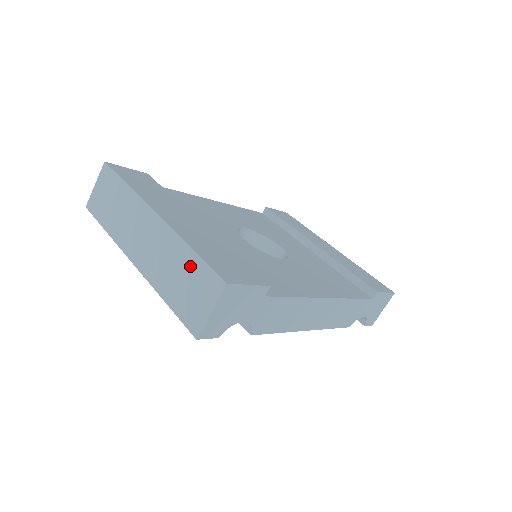
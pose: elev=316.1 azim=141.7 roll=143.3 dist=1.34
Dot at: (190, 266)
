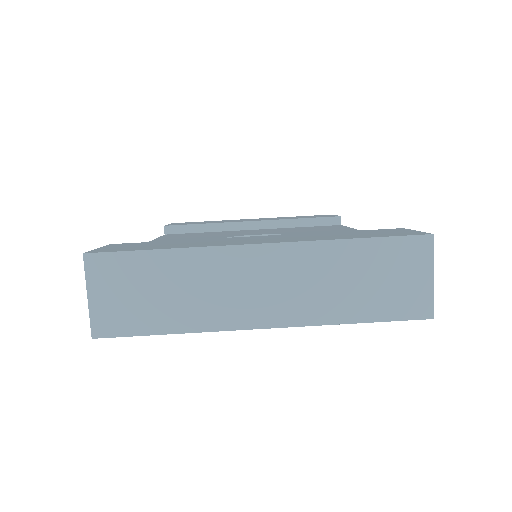
Dot at: (367, 258)
